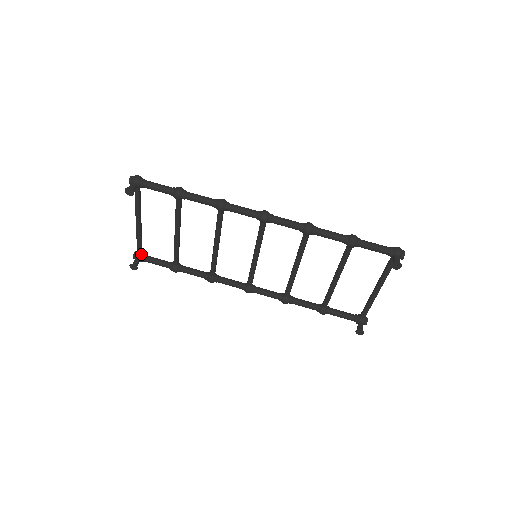
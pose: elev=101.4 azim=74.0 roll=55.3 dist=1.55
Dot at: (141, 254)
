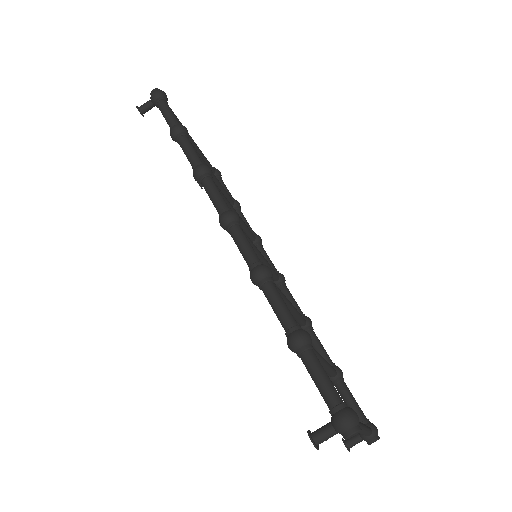
Dot at: occluded
